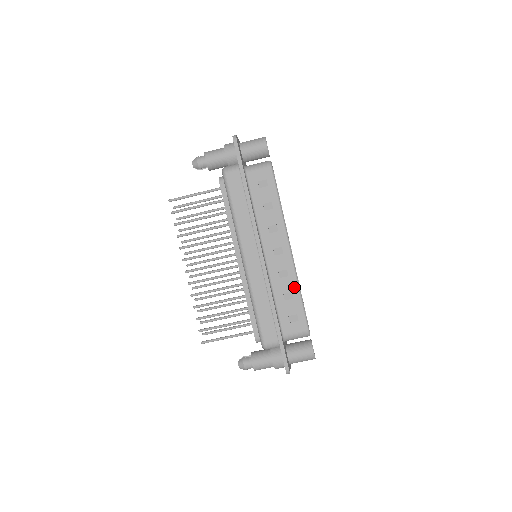
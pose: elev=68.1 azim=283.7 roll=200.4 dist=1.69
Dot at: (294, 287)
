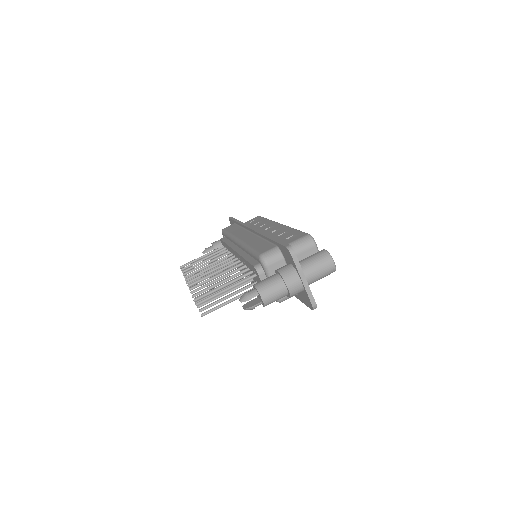
Dot at: (287, 229)
